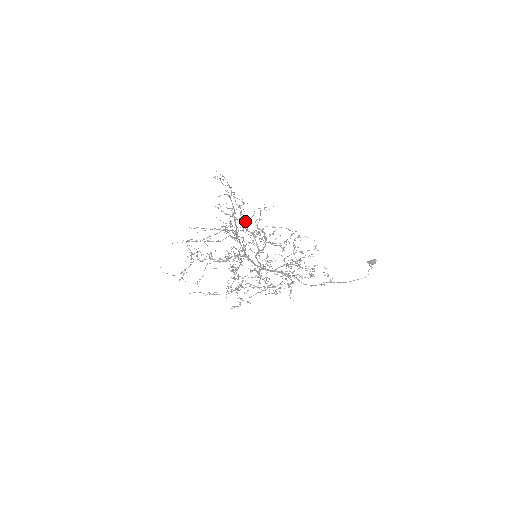
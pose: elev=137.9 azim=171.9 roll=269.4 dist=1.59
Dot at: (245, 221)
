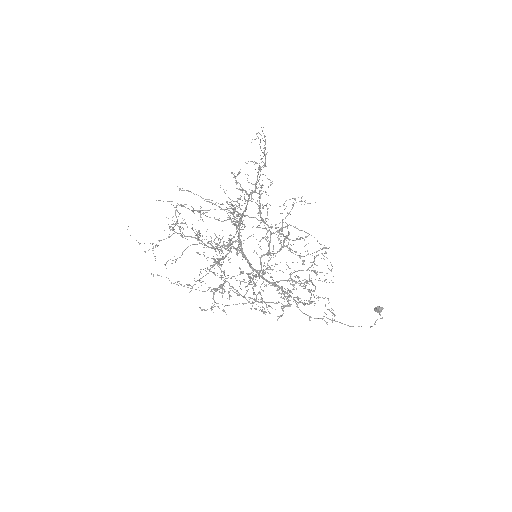
Dot at: (263, 207)
